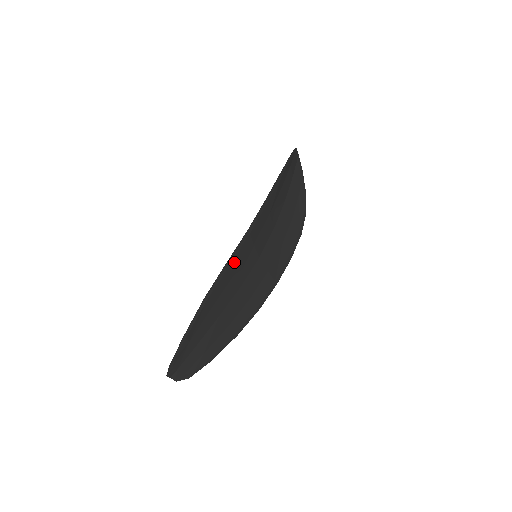
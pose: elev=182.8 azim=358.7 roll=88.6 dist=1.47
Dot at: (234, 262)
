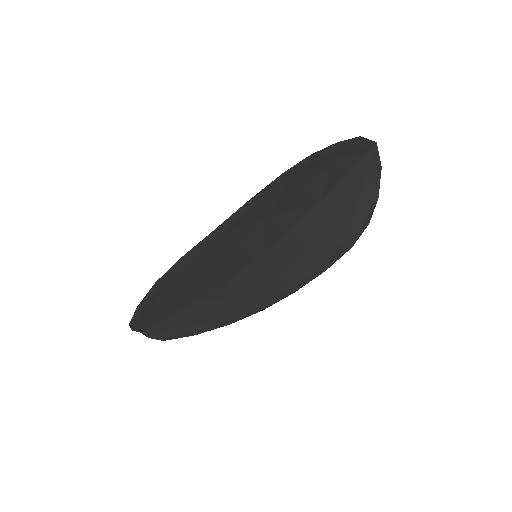
Dot at: (199, 258)
